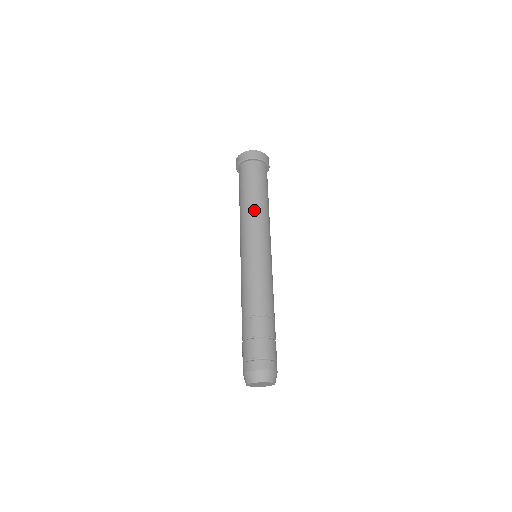
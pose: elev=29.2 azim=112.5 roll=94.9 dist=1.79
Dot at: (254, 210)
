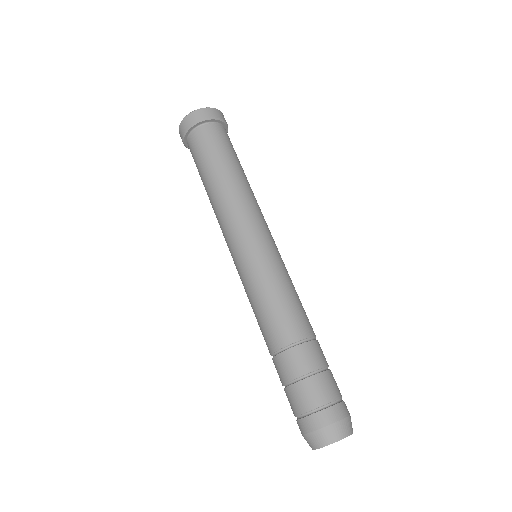
Dot at: (221, 198)
